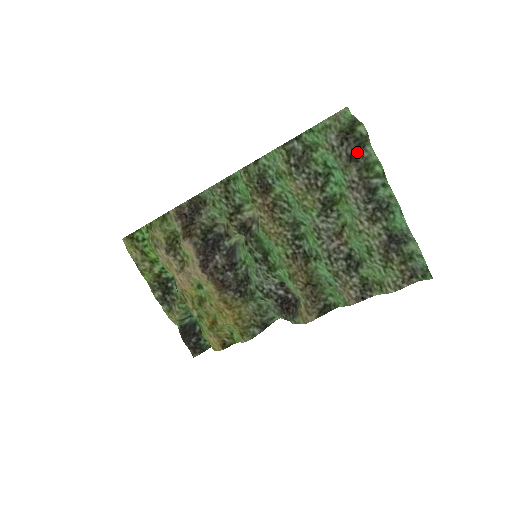
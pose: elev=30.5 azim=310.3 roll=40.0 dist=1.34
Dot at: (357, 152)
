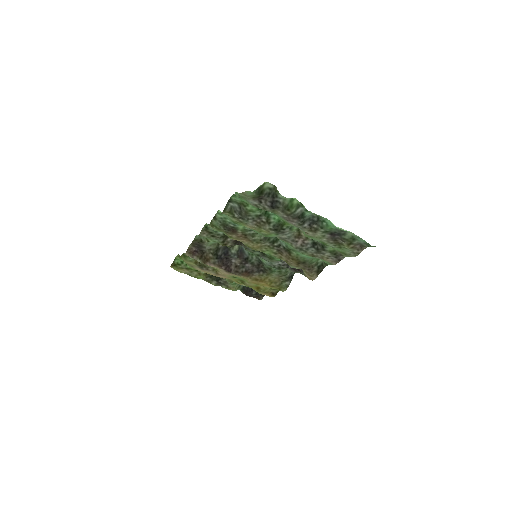
Dot at: (274, 202)
